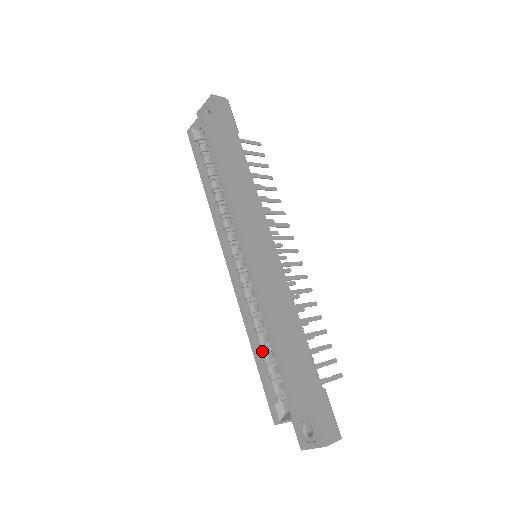
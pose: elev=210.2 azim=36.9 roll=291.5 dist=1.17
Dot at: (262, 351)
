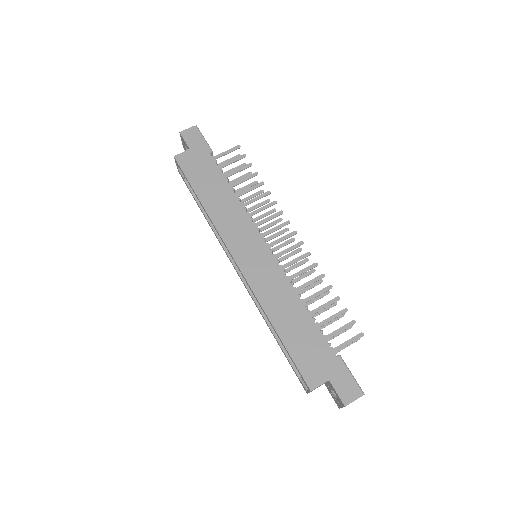
Dot at: occluded
